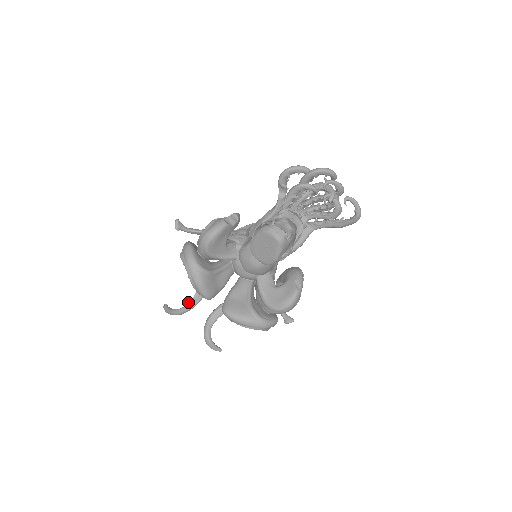
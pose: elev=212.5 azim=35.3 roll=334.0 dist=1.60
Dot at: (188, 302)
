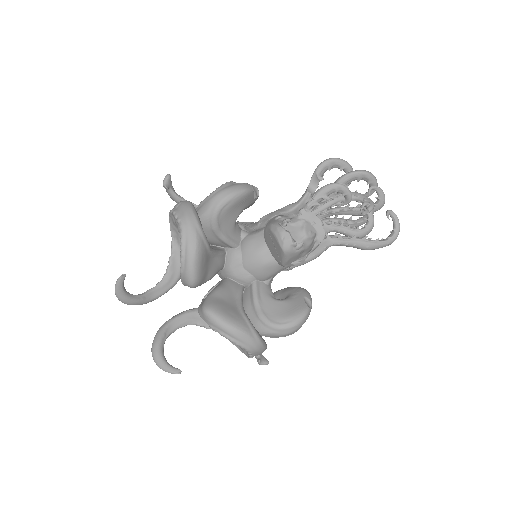
Dot at: (146, 291)
